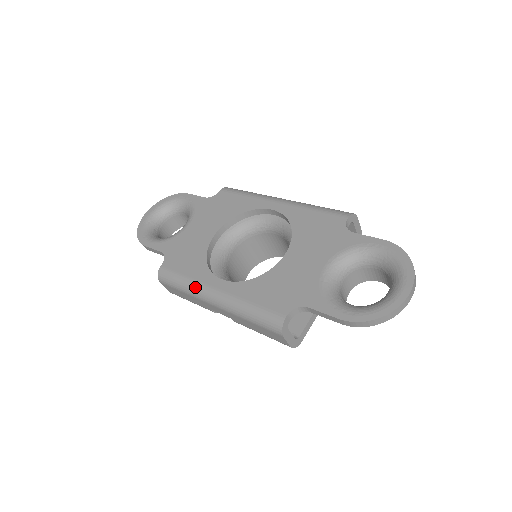
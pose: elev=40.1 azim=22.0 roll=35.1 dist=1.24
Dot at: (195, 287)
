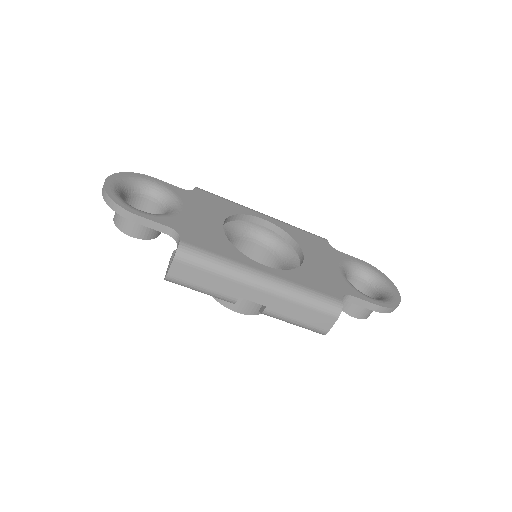
Dot at: (239, 268)
